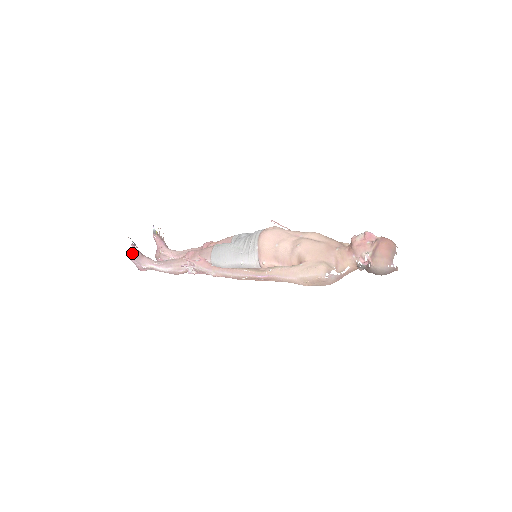
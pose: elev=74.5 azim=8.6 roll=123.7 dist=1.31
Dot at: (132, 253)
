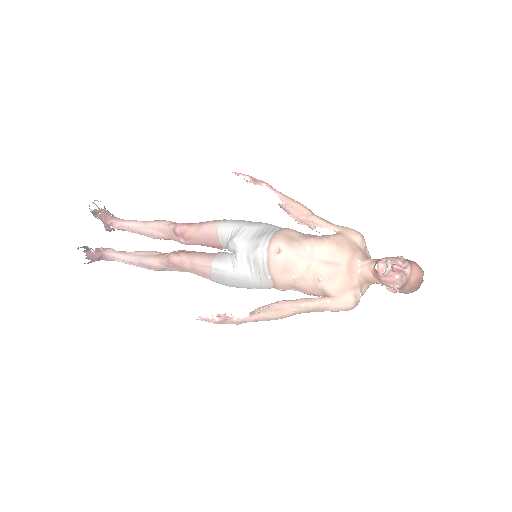
Dot at: (90, 258)
